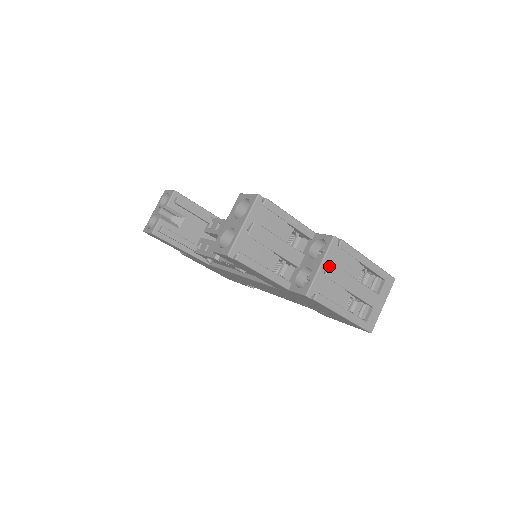
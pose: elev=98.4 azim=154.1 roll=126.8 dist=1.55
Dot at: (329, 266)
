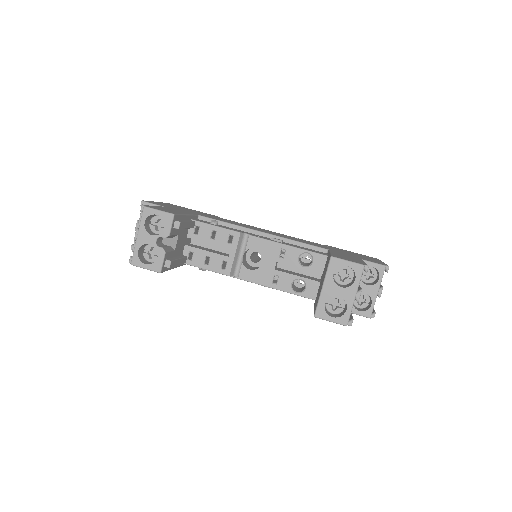
Dot at: occluded
